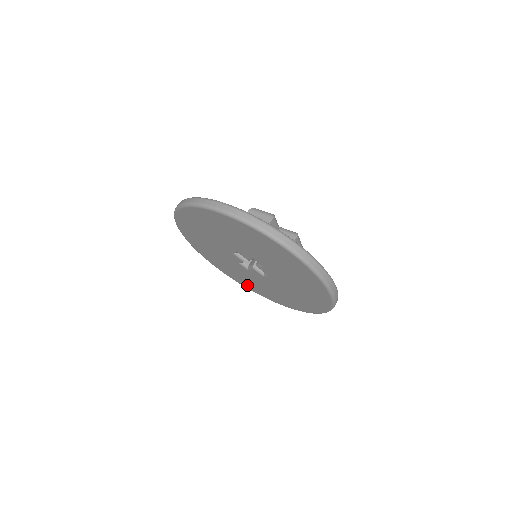
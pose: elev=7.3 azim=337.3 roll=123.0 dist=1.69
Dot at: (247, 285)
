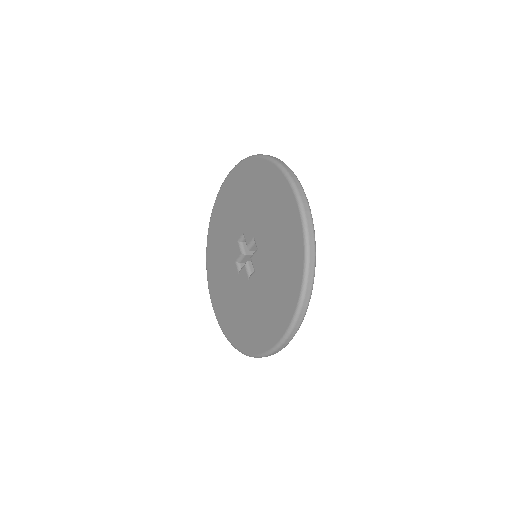
Dot at: (224, 318)
